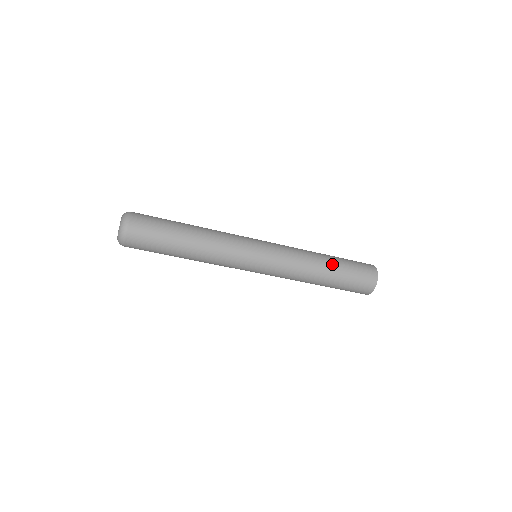
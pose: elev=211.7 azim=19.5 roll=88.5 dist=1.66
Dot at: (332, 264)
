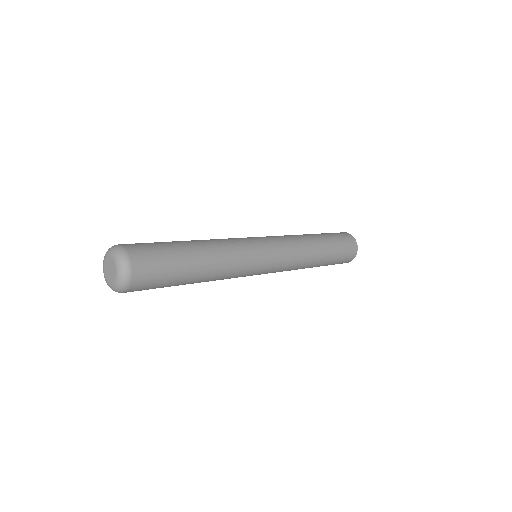
Dot at: (322, 239)
